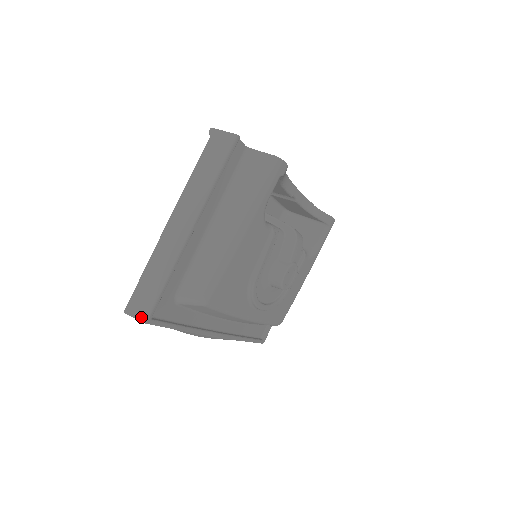
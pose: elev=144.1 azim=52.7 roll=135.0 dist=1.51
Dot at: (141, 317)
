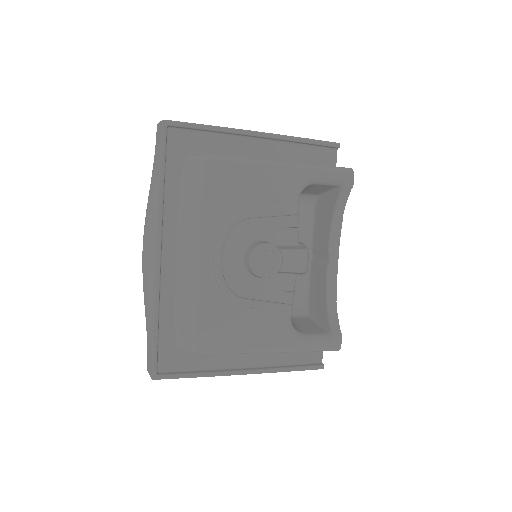
Dot at: occluded
